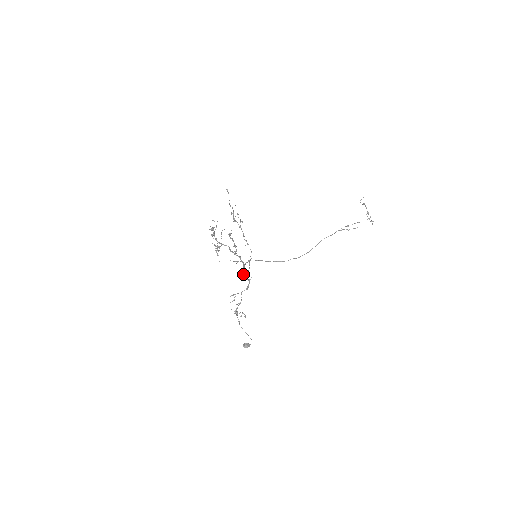
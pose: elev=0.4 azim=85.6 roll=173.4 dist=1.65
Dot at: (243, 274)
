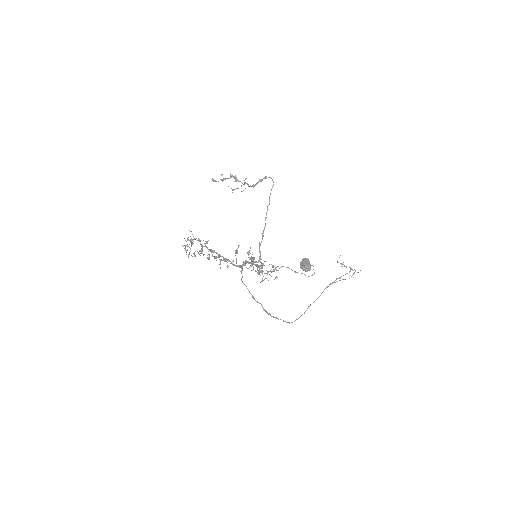
Dot at: occluded
